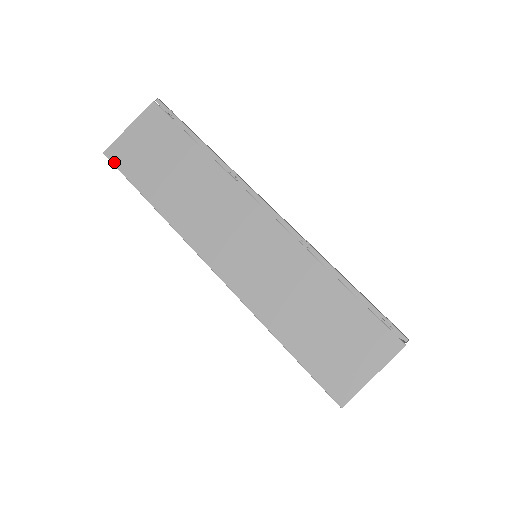
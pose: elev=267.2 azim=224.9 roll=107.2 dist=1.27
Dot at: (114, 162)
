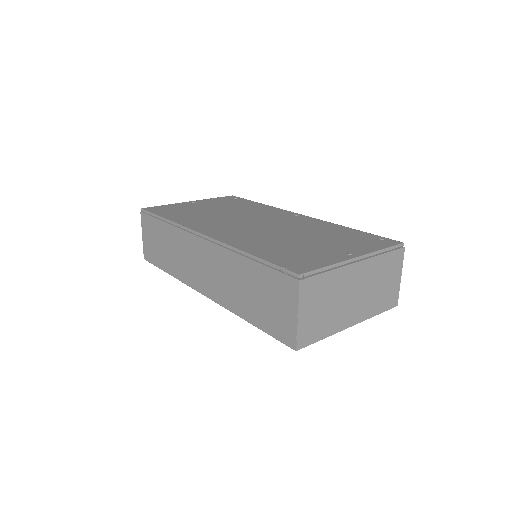
Dot at: (149, 261)
